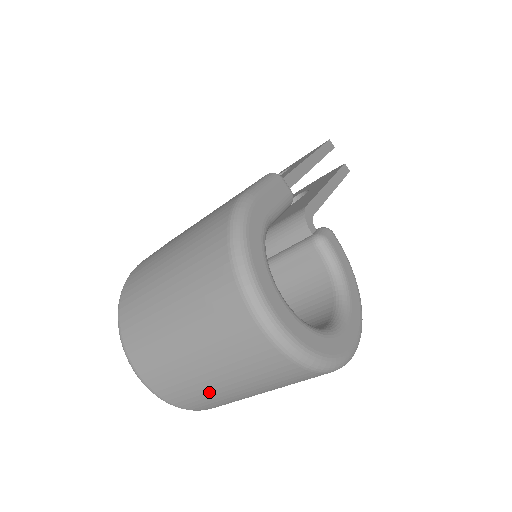
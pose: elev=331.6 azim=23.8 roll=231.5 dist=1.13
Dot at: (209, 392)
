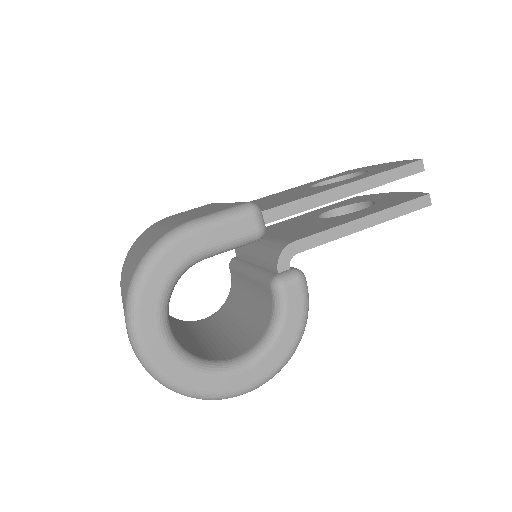
Dot at: occluded
